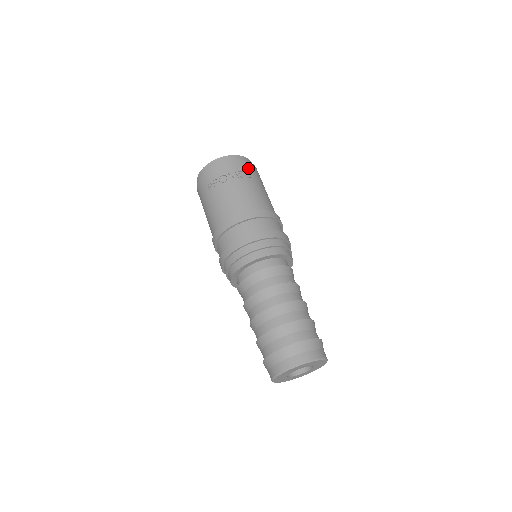
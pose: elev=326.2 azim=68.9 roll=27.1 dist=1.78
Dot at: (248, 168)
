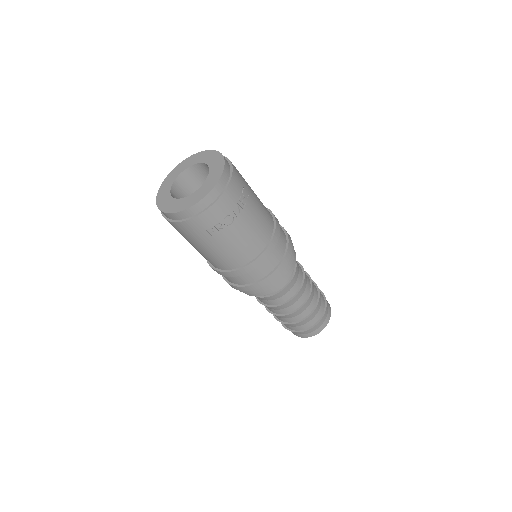
Dot at: (240, 182)
